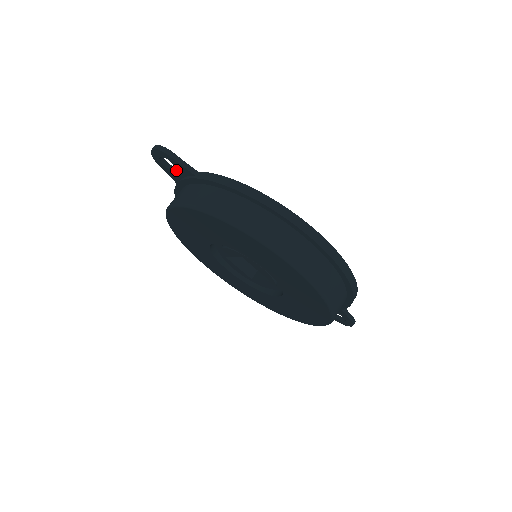
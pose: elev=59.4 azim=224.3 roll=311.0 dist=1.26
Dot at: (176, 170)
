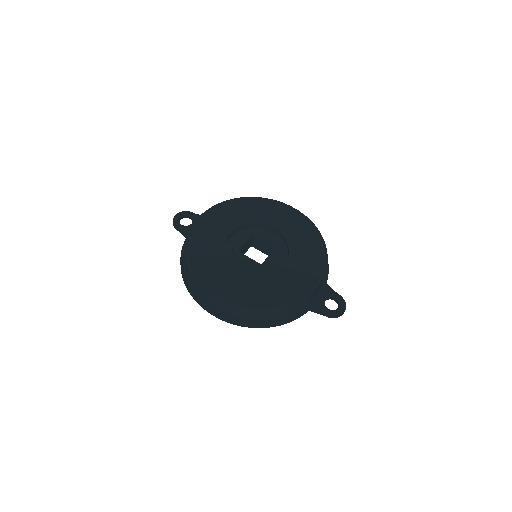
Dot at: (190, 226)
